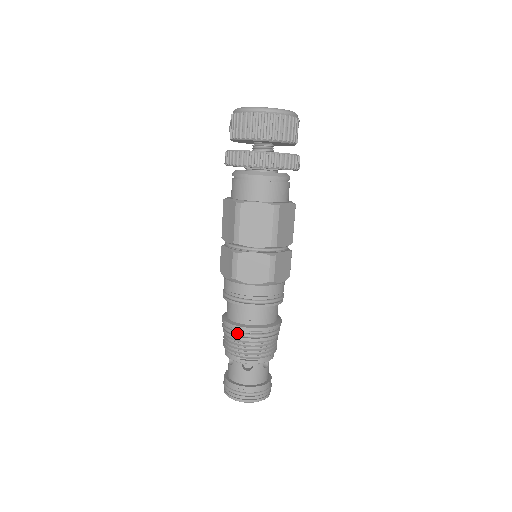
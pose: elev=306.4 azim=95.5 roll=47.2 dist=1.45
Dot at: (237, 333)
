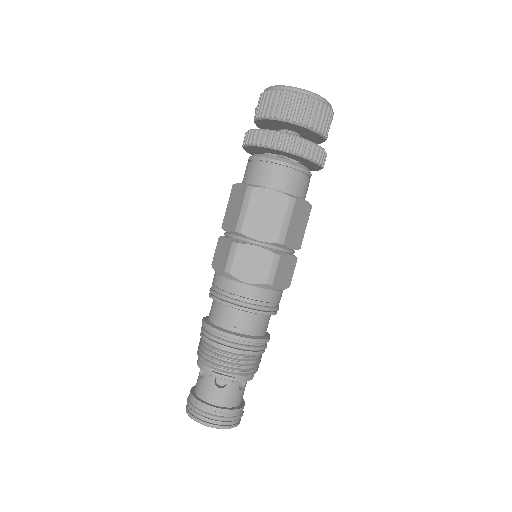
Dot at: (217, 339)
